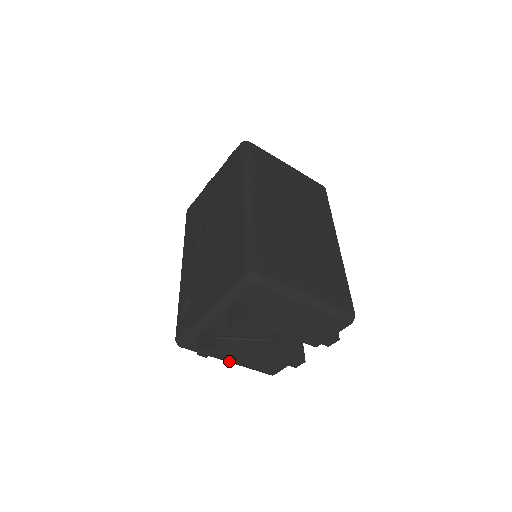
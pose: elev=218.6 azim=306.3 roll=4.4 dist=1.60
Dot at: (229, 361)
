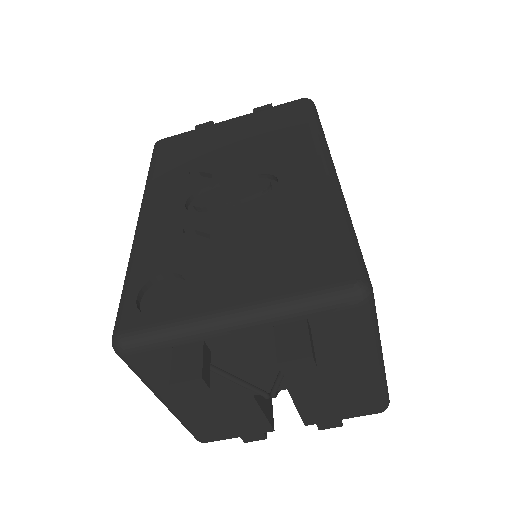
Dot at: (169, 403)
